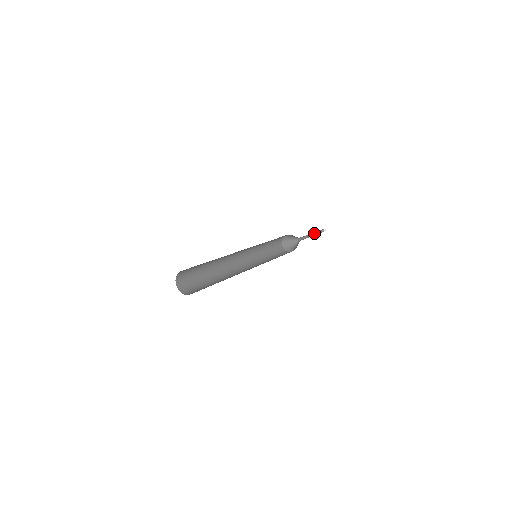
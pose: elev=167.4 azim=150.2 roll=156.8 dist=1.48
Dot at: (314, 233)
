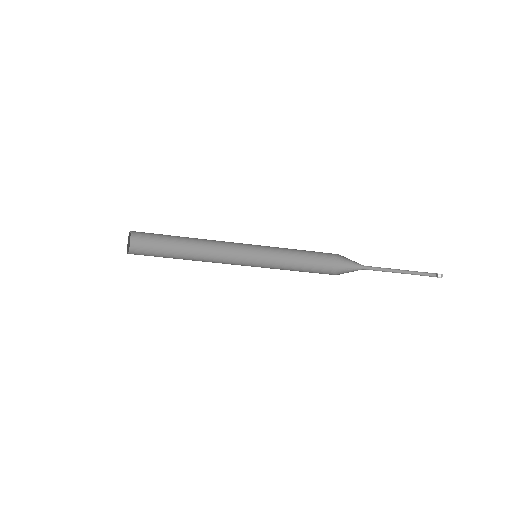
Dot at: (412, 272)
